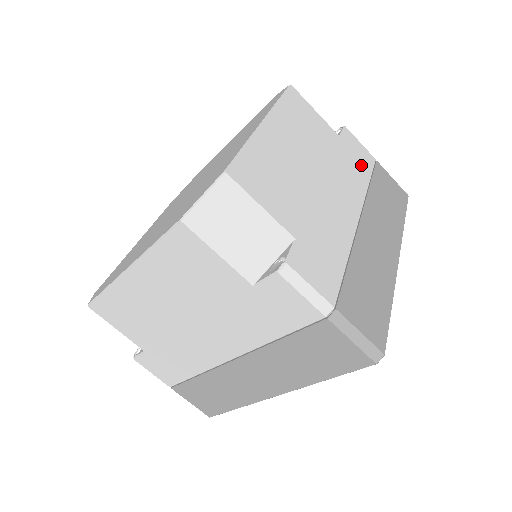
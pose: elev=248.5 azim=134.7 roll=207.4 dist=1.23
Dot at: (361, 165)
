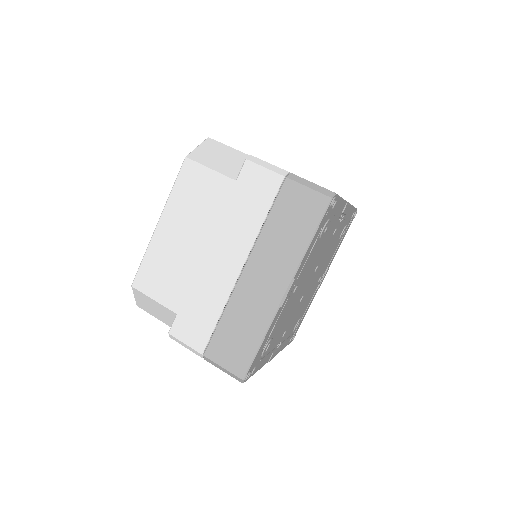
Dot at: occluded
